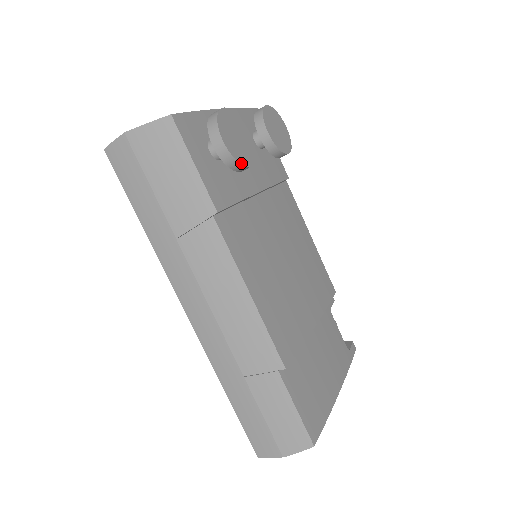
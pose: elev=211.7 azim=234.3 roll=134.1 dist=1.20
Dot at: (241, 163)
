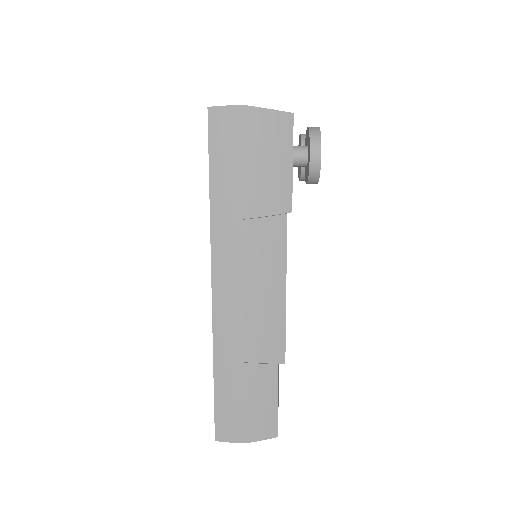
Dot at: occluded
